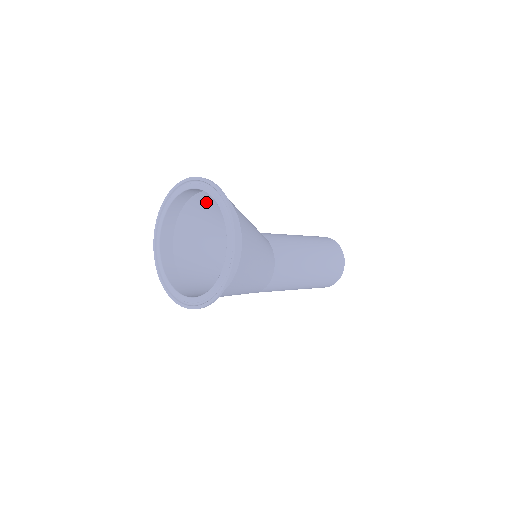
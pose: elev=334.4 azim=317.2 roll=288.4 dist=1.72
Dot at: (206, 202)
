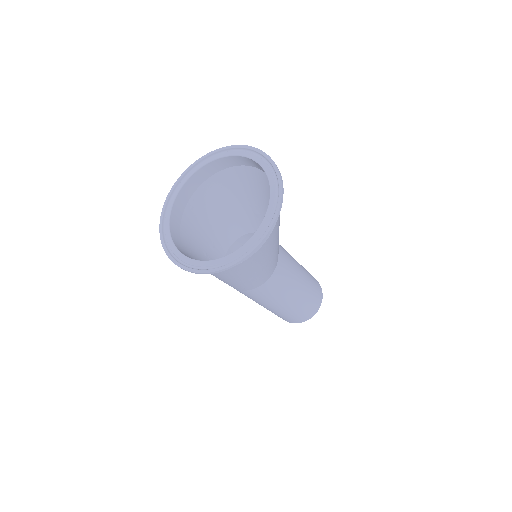
Dot at: (246, 179)
